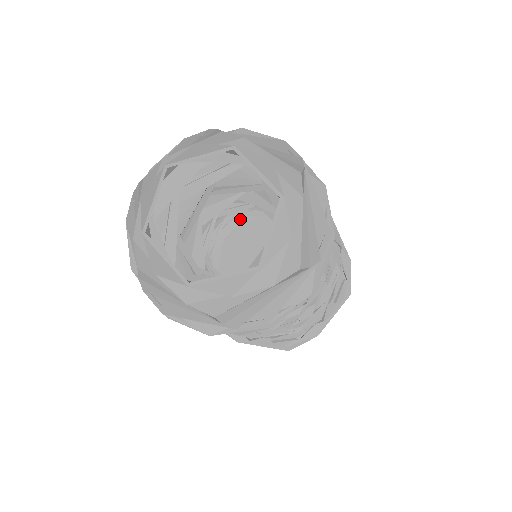
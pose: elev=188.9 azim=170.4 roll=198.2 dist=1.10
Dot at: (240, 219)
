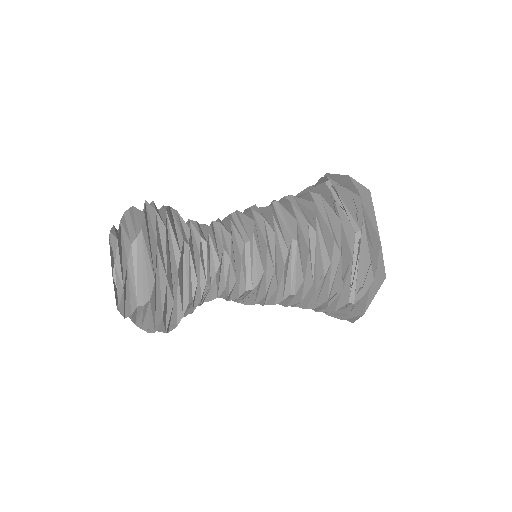
Dot at: occluded
